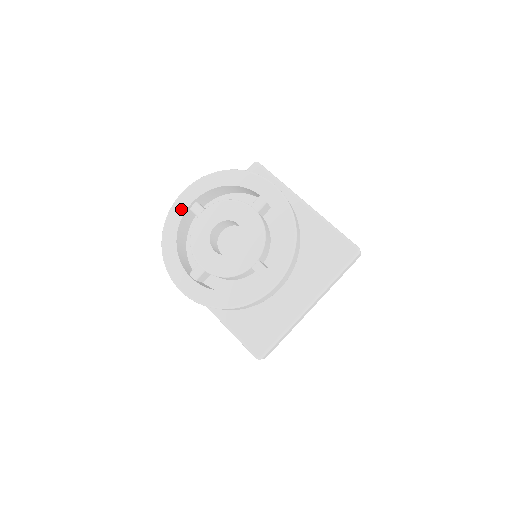
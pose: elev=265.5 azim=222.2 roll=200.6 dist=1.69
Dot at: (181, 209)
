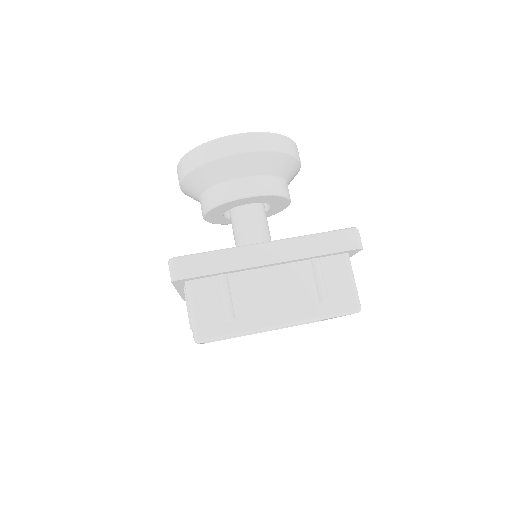
Dot at: occluded
